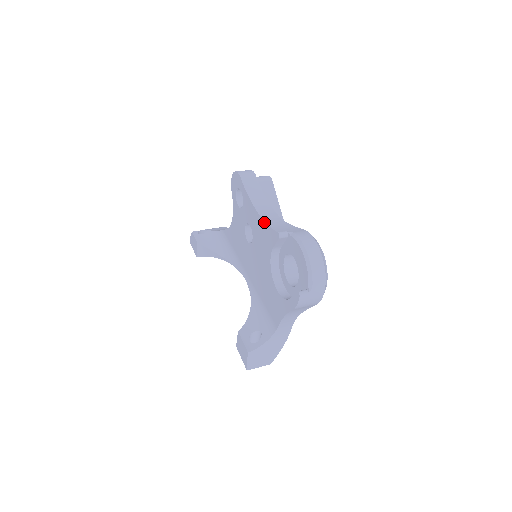
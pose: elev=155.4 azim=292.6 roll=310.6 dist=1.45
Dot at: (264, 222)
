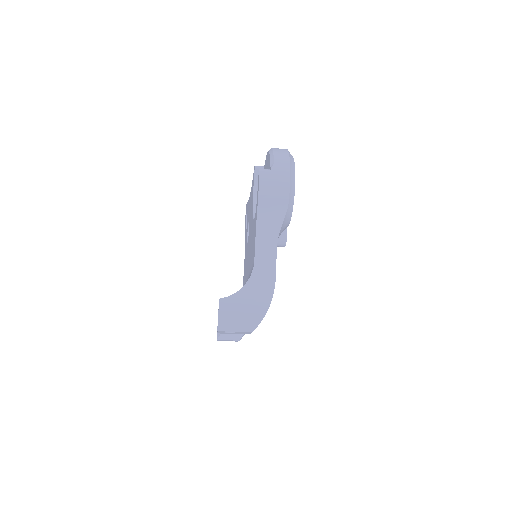
Dot at: (251, 187)
